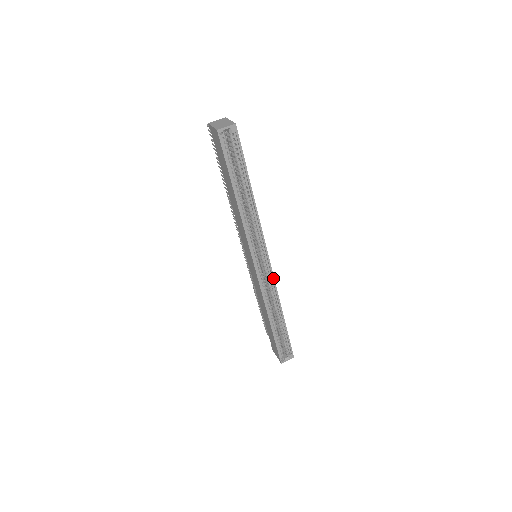
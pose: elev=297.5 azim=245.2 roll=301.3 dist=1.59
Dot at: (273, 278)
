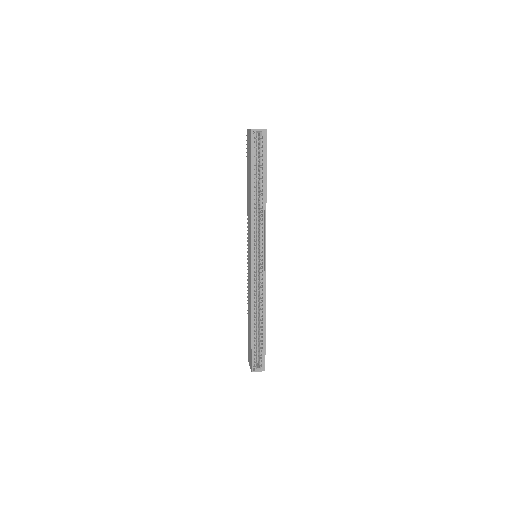
Dot at: (265, 278)
